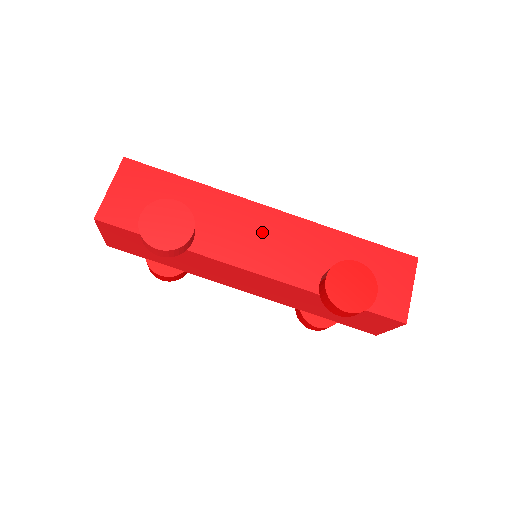
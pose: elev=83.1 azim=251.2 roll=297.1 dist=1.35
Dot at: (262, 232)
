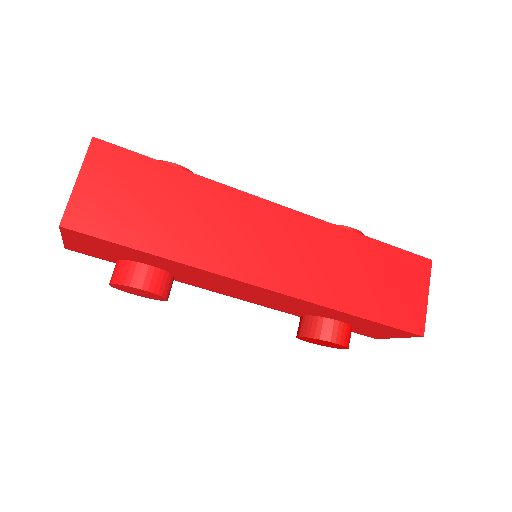
Dot at: (248, 292)
